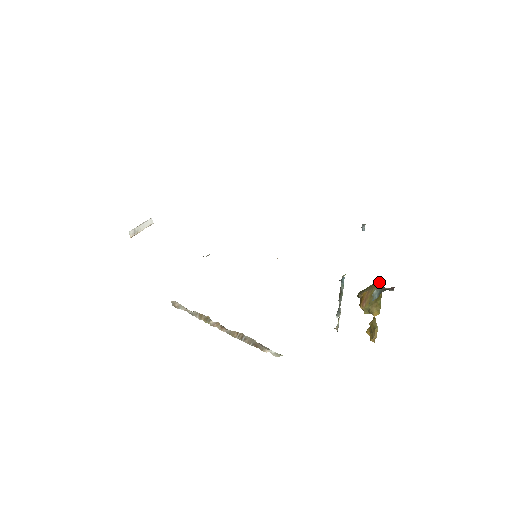
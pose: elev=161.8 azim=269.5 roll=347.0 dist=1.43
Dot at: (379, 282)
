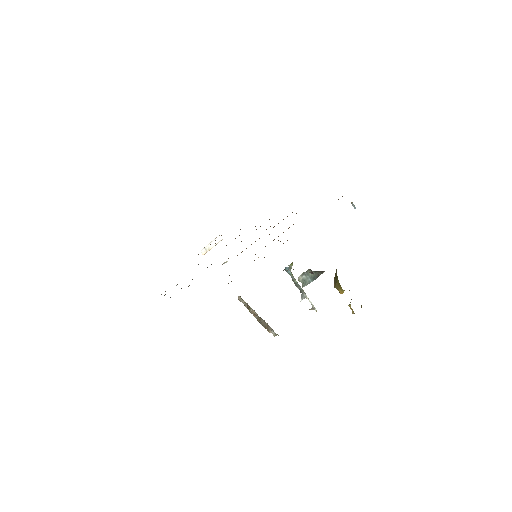
Dot at: occluded
